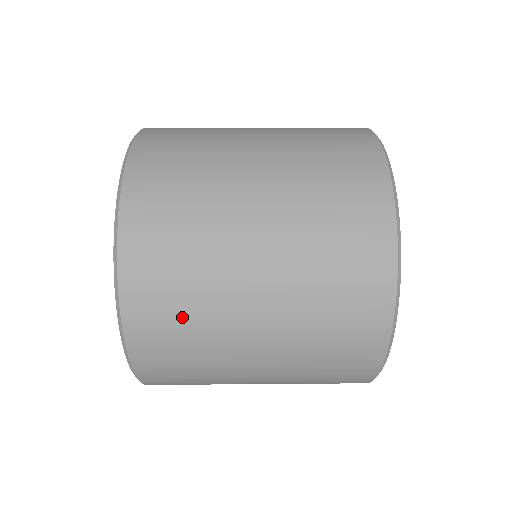
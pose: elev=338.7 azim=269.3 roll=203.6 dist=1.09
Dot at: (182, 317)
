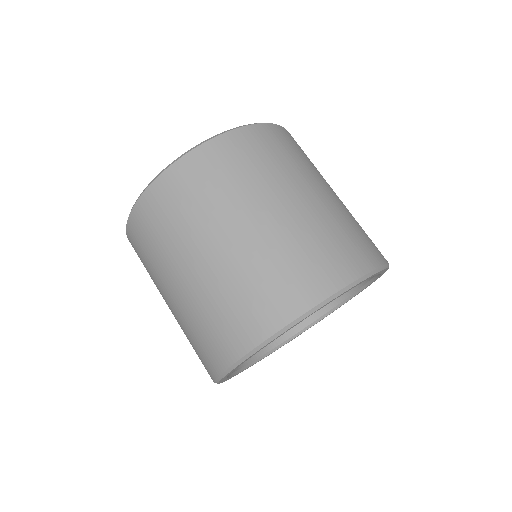
Dot at: occluded
